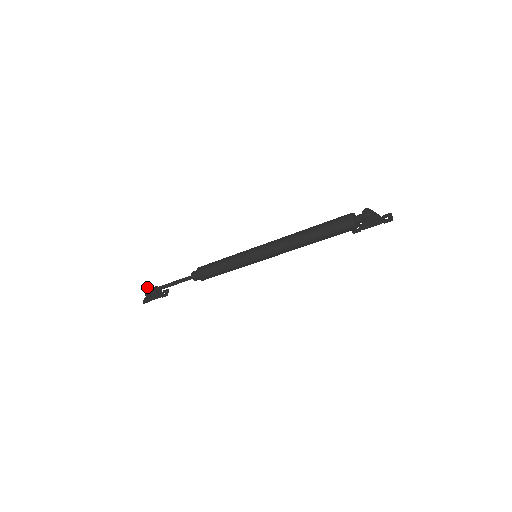
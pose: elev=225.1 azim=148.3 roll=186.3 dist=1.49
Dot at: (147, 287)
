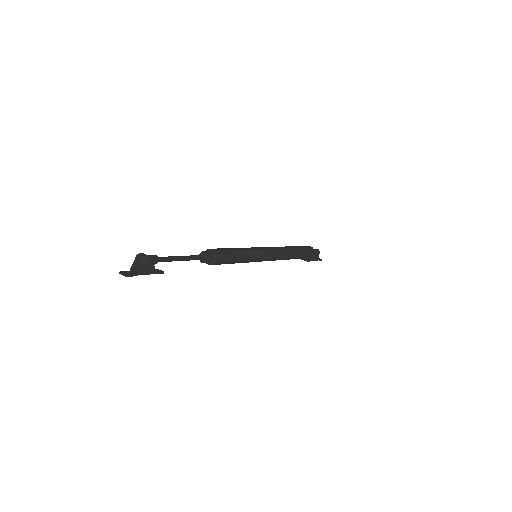
Dot at: (141, 253)
